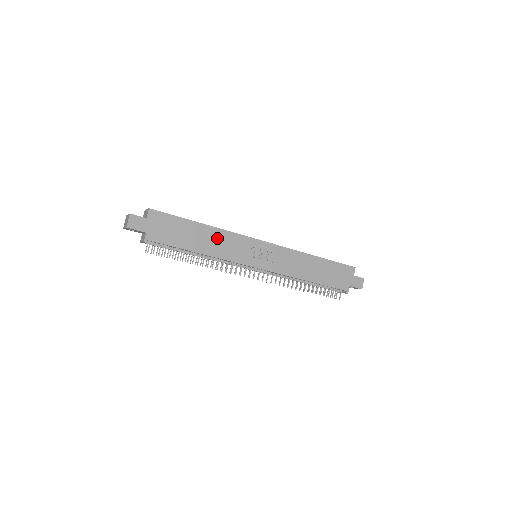
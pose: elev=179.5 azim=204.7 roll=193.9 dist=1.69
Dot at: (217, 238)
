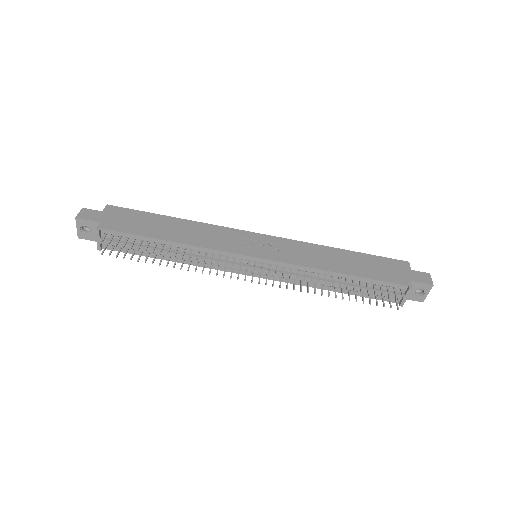
Dot at: (195, 229)
